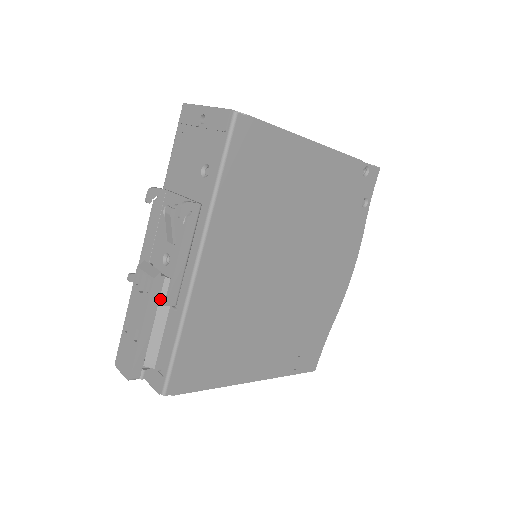
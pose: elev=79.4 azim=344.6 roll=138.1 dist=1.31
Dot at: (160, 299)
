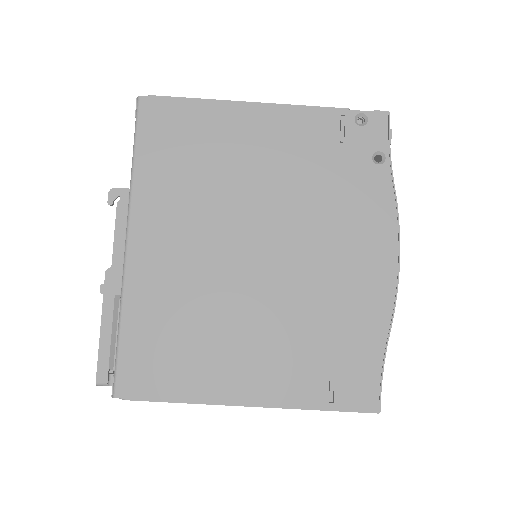
Dot at: (101, 287)
